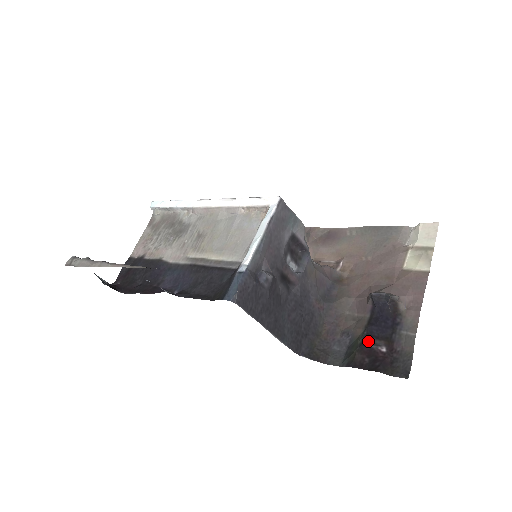
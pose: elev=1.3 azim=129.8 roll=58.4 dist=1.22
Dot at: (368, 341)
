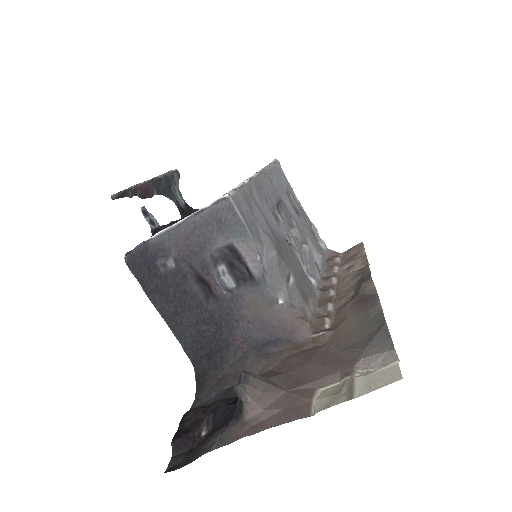
Dot at: (210, 412)
